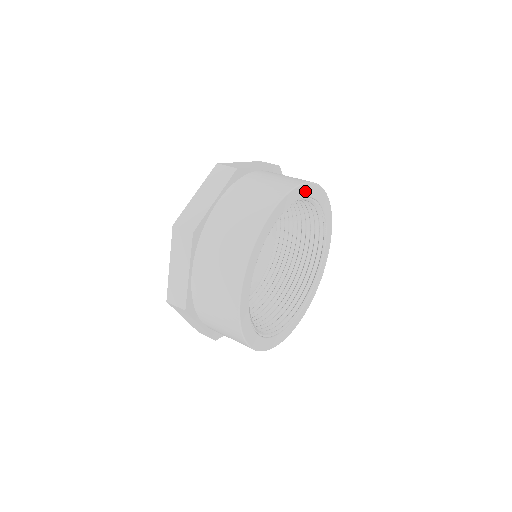
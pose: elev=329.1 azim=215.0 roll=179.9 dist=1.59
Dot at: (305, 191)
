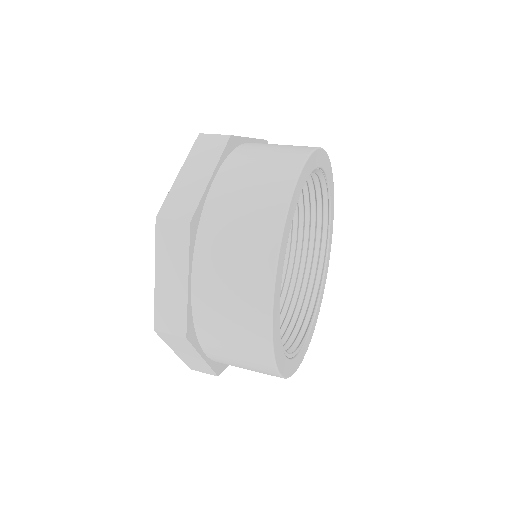
Dot at: (331, 186)
